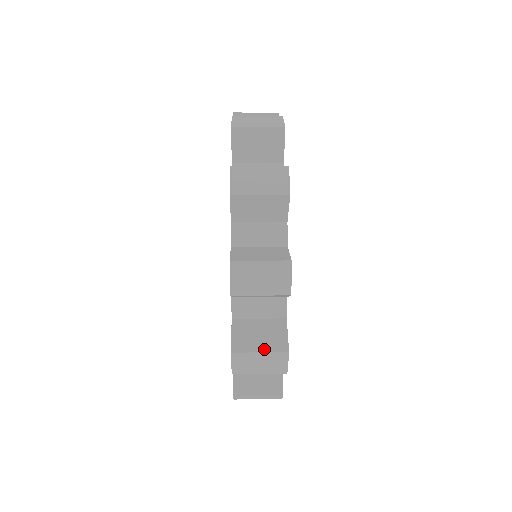
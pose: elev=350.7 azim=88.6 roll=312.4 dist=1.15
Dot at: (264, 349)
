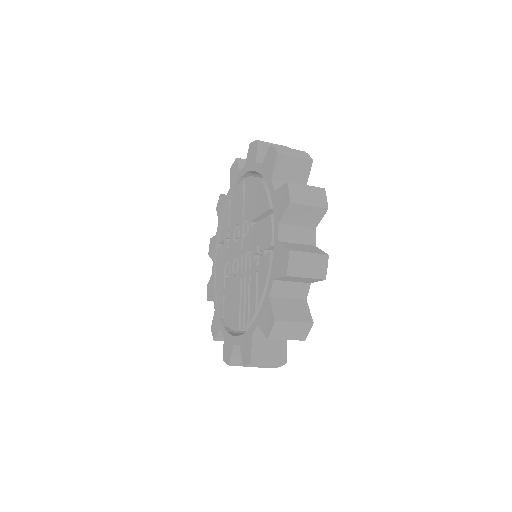
Dot at: (272, 360)
